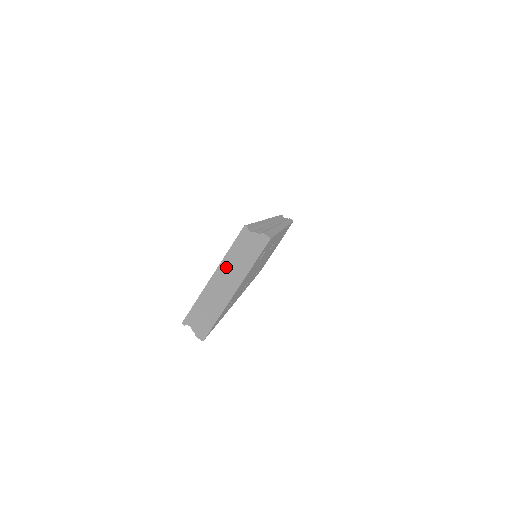
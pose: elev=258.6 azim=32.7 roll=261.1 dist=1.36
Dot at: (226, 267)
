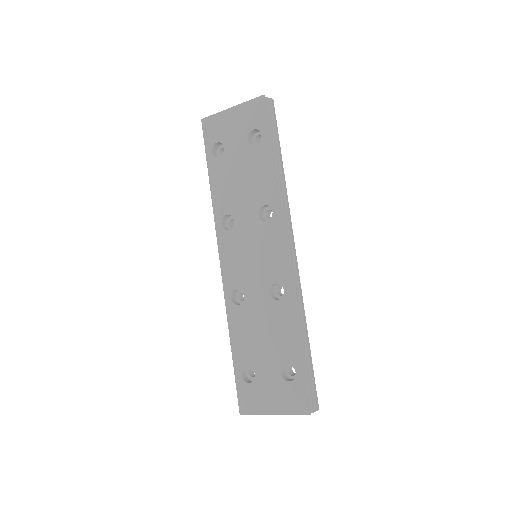
Dot at: (284, 414)
